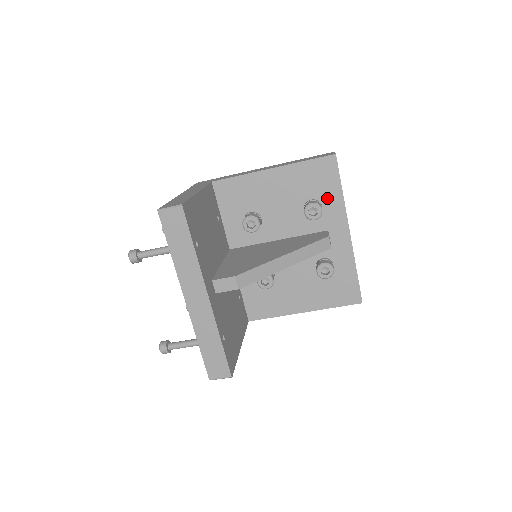
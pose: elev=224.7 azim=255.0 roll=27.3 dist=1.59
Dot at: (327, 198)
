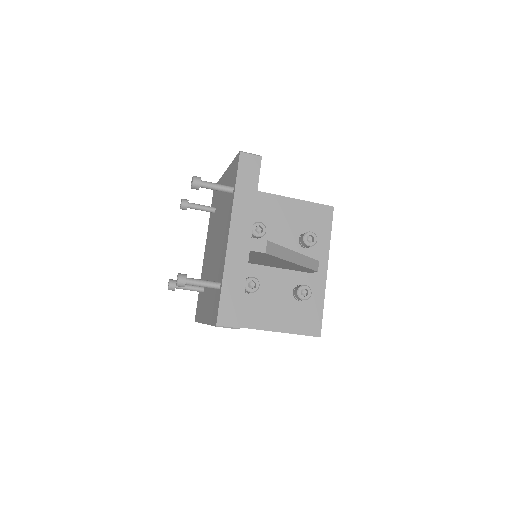
Dot at: (318, 236)
